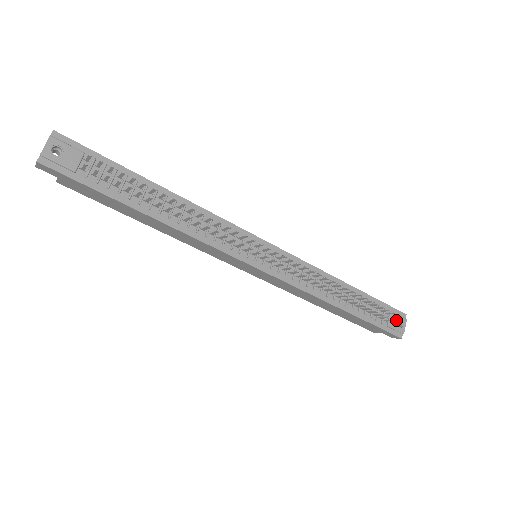
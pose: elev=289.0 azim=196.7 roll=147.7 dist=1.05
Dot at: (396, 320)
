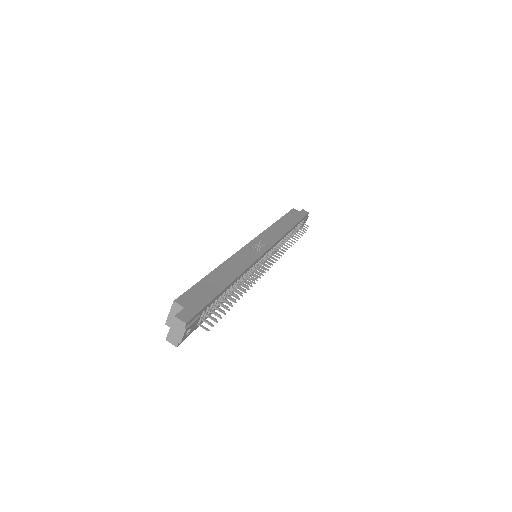
Dot at: (304, 222)
